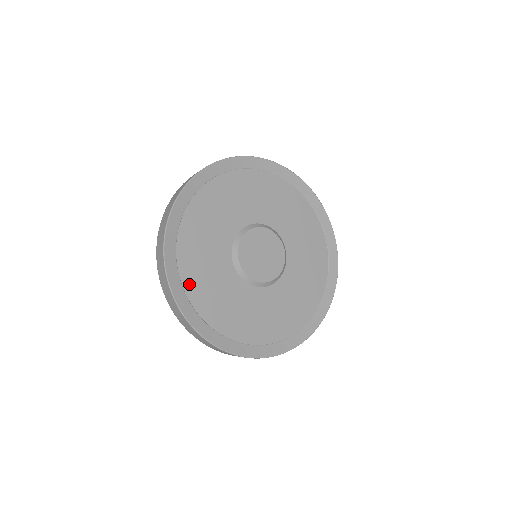
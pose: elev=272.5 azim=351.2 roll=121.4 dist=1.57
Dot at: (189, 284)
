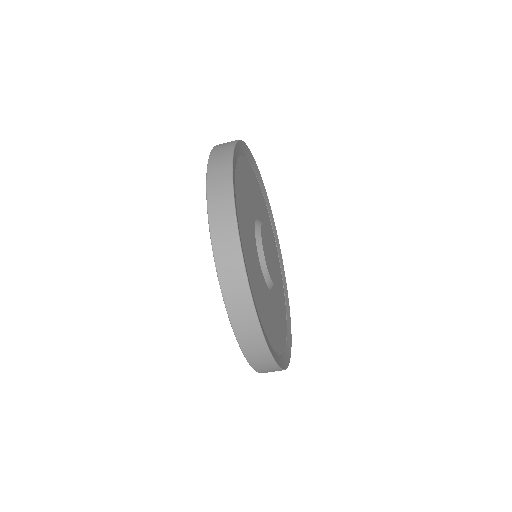
Dot at: (254, 294)
